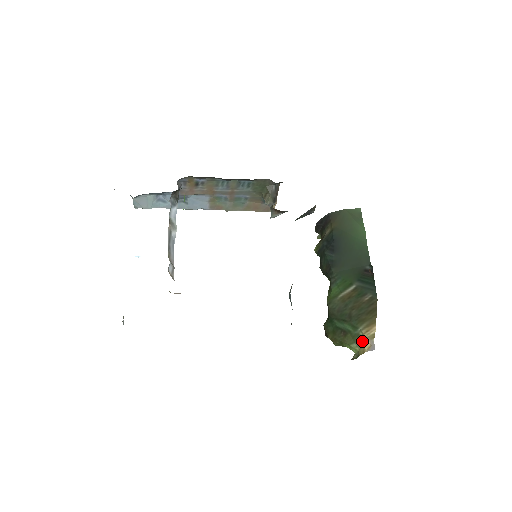
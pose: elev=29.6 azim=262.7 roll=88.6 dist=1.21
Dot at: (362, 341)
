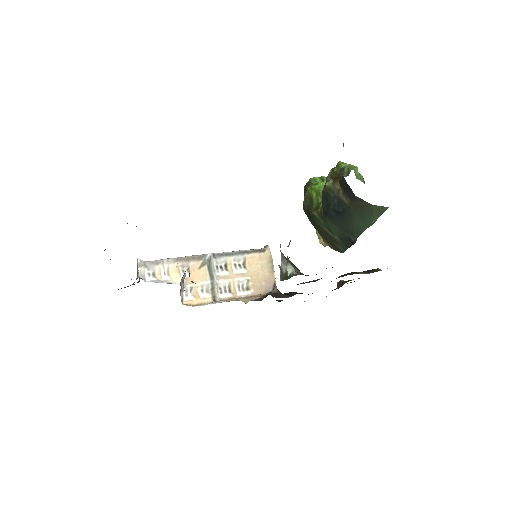
Dot at: (321, 237)
